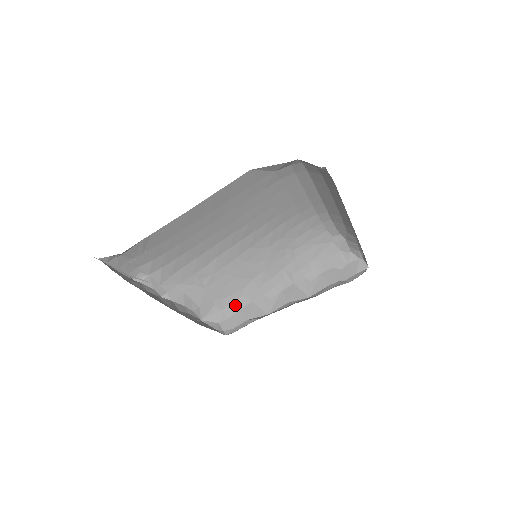
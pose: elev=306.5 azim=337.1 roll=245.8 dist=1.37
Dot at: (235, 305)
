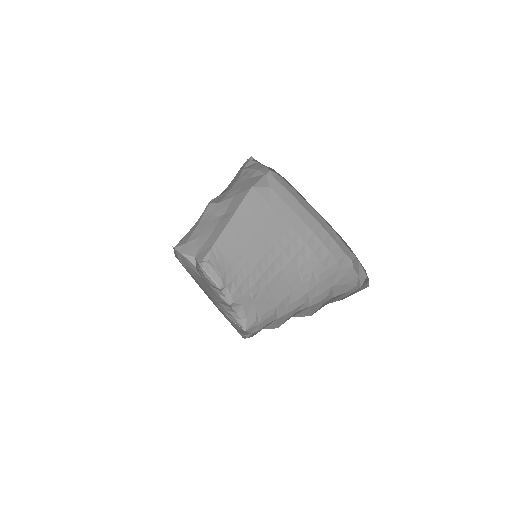
Dot at: (267, 321)
